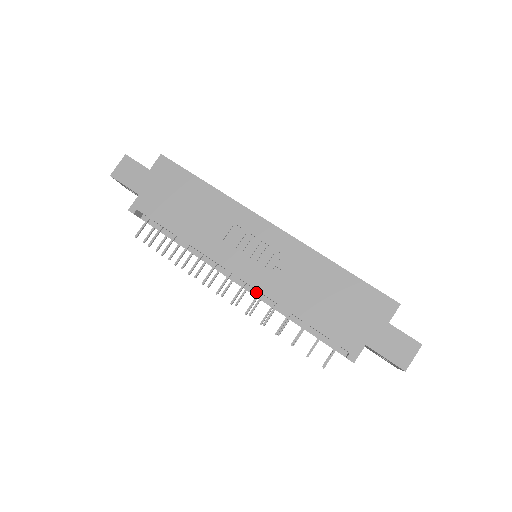
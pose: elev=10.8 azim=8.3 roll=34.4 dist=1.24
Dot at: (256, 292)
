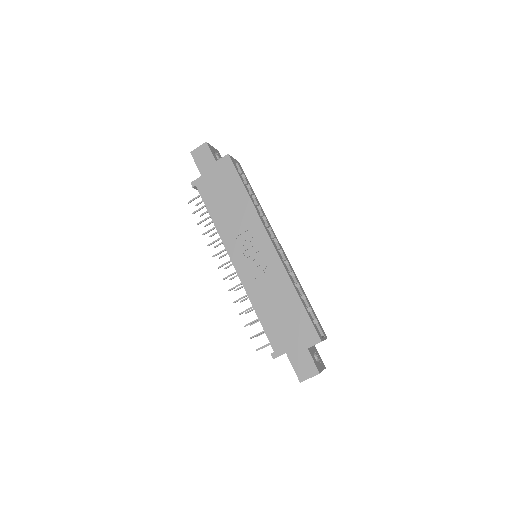
Dot at: occluded
